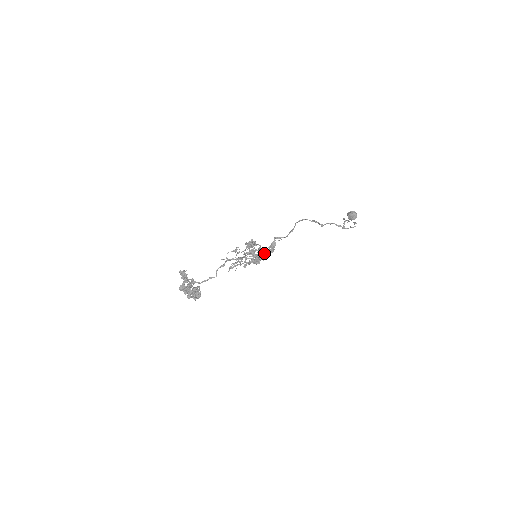
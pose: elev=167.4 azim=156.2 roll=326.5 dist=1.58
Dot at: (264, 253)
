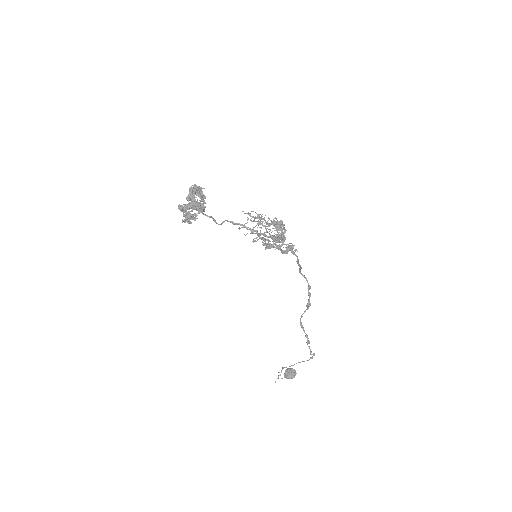
Dot at: (284, 240)
